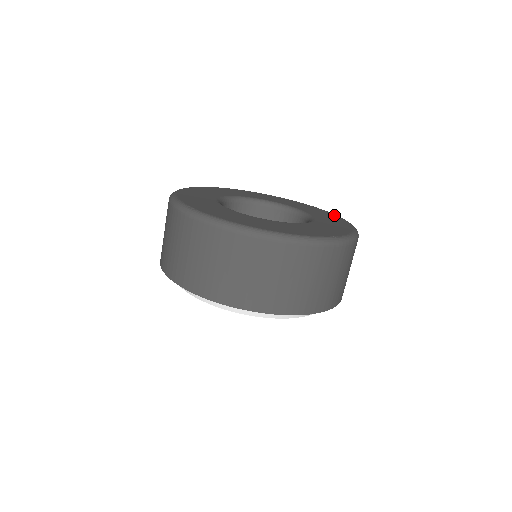
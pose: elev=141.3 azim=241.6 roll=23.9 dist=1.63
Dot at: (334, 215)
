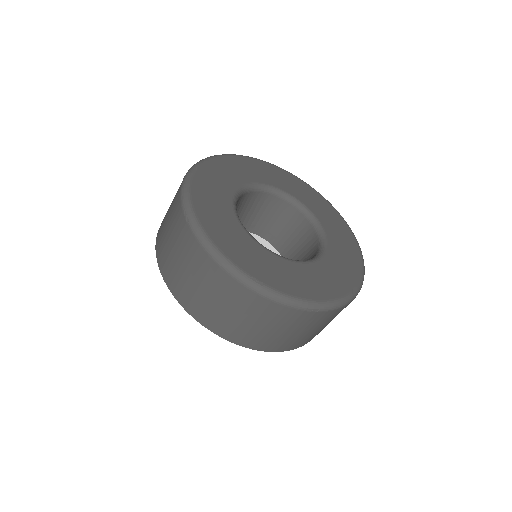
Dot at: (353, 282)
